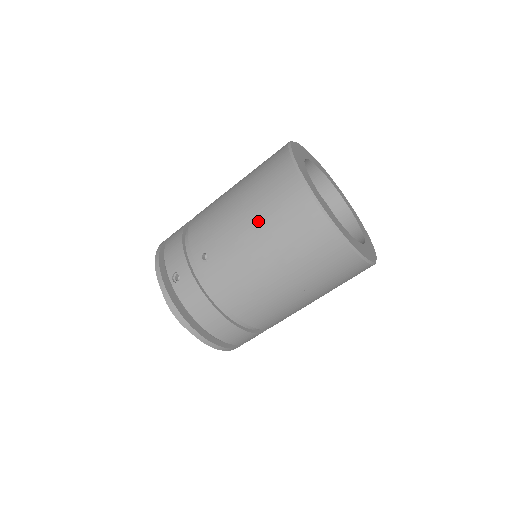
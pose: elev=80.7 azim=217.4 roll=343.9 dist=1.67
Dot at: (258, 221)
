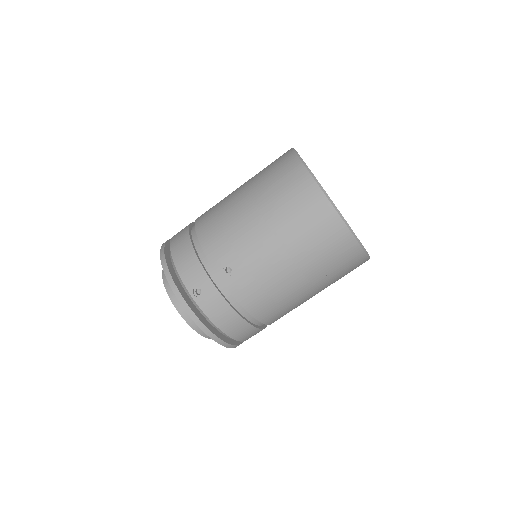
Dot at: (284, 235)
